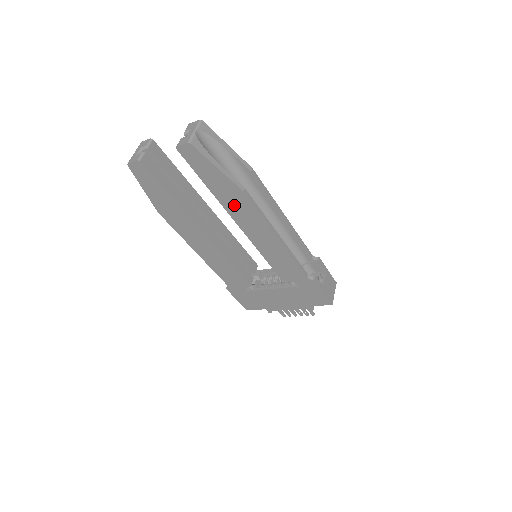
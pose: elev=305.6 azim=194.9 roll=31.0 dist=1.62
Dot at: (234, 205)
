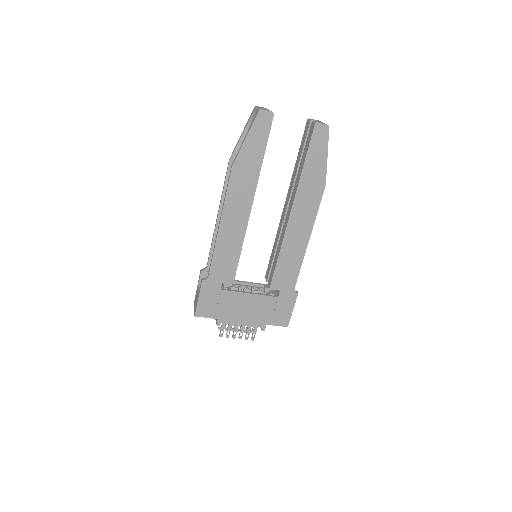
Dot at: (307, 193)
